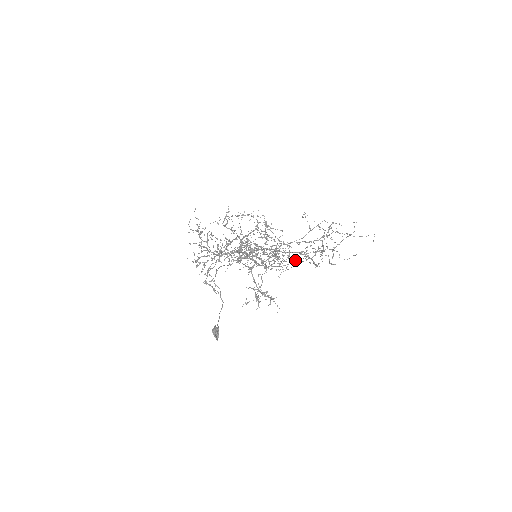
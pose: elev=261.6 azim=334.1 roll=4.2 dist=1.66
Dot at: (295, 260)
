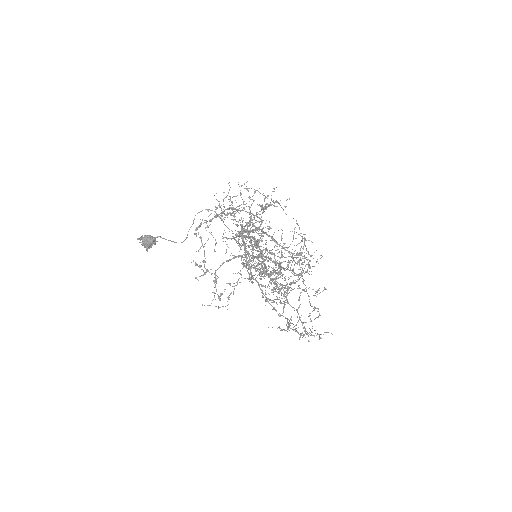
Dot at: occluded
